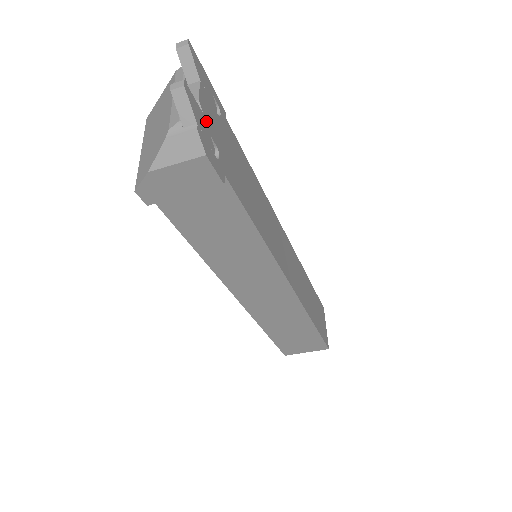
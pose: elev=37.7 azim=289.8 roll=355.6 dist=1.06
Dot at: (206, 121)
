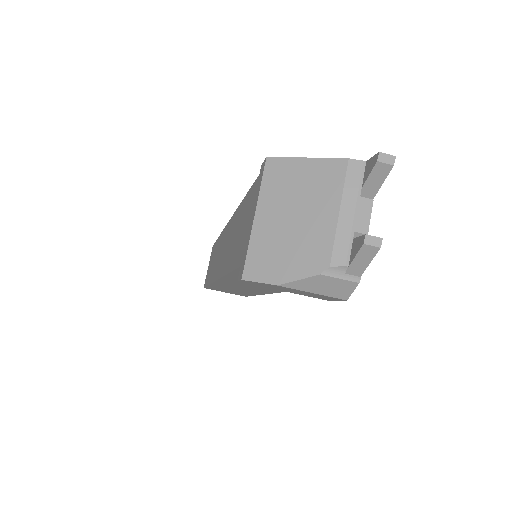
Dot at: occluded
